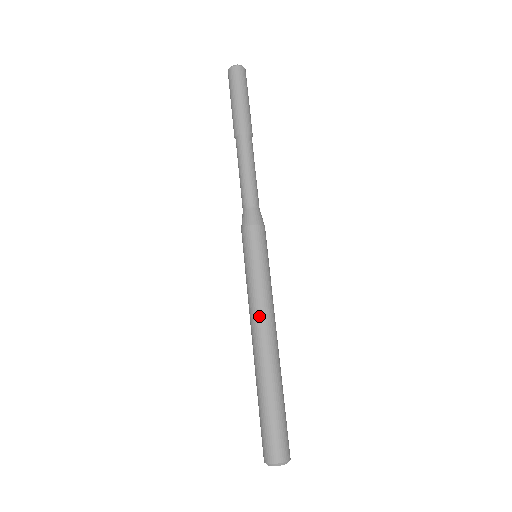
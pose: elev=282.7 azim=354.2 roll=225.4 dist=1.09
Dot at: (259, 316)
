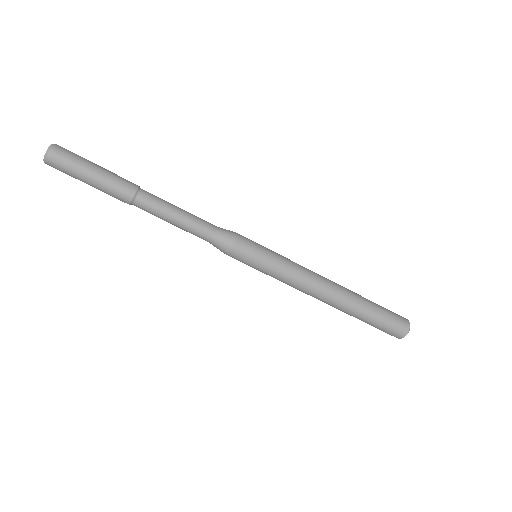
Dot at: (305, 290)
